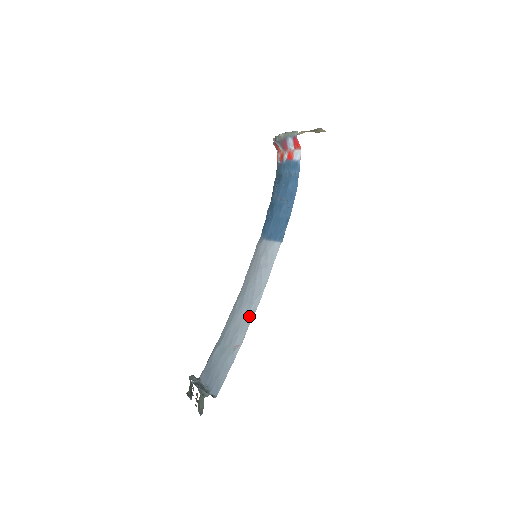
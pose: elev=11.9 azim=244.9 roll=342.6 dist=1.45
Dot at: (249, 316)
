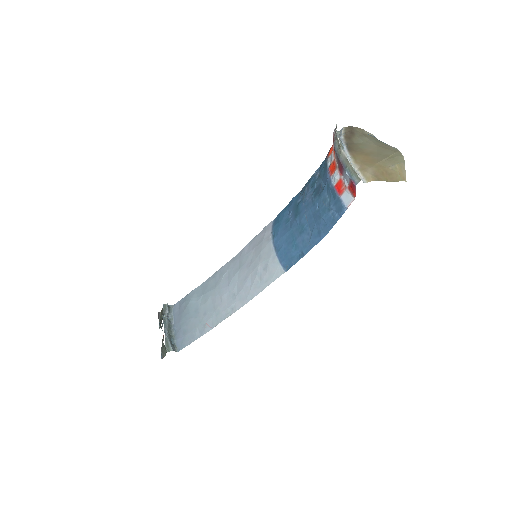
Dot at: (227, 310)
